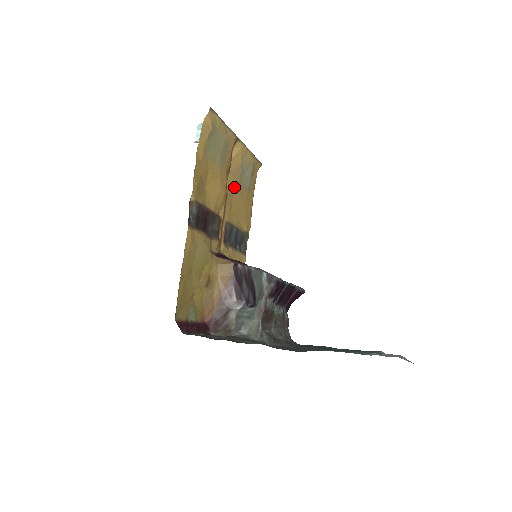
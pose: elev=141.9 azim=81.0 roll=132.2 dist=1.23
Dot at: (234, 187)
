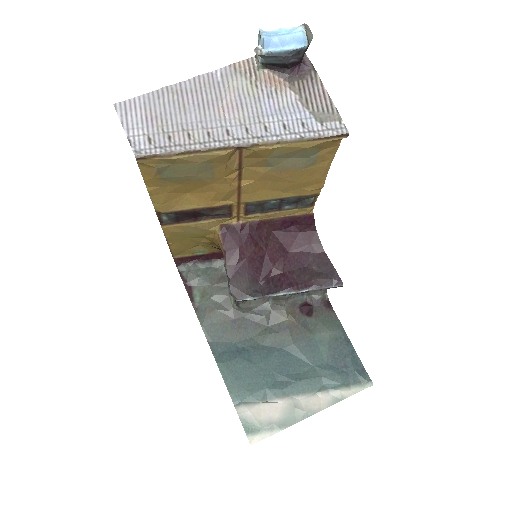
Dot at: (259, 176)
